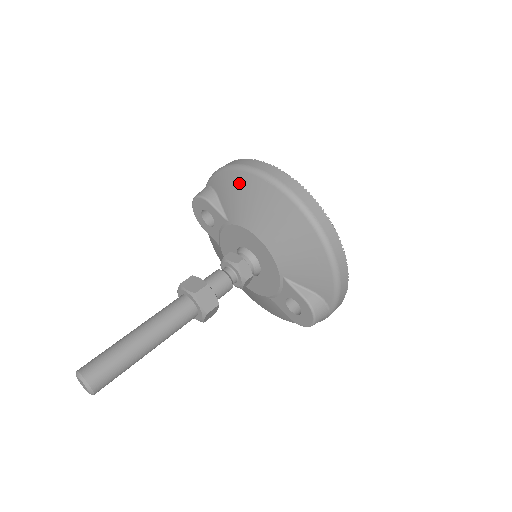
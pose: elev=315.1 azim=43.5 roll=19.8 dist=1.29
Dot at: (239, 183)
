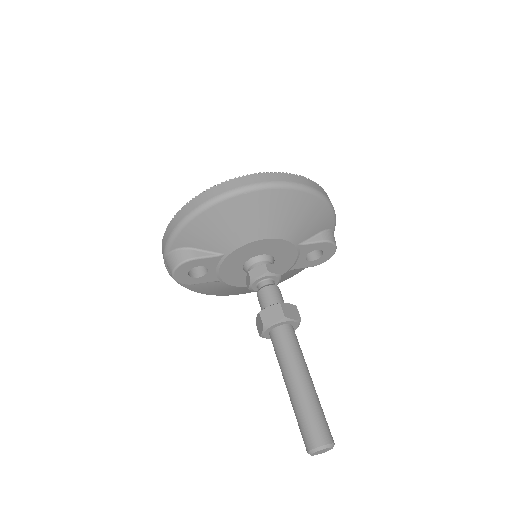
Dot at: (213, 219)
